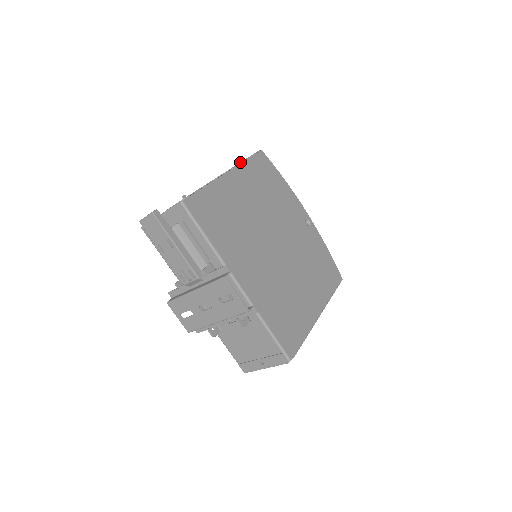
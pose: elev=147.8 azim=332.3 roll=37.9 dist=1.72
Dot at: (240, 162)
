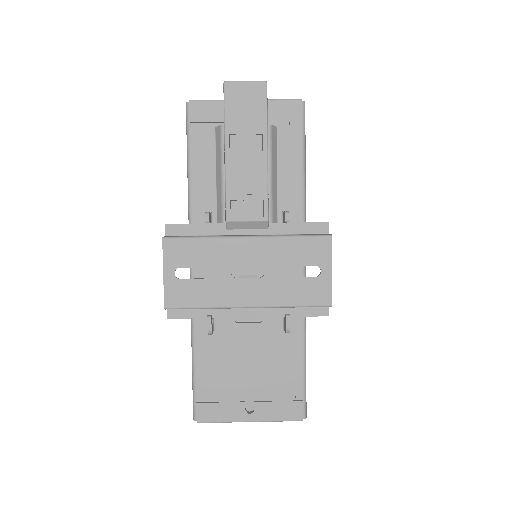
Dot at: occluded
